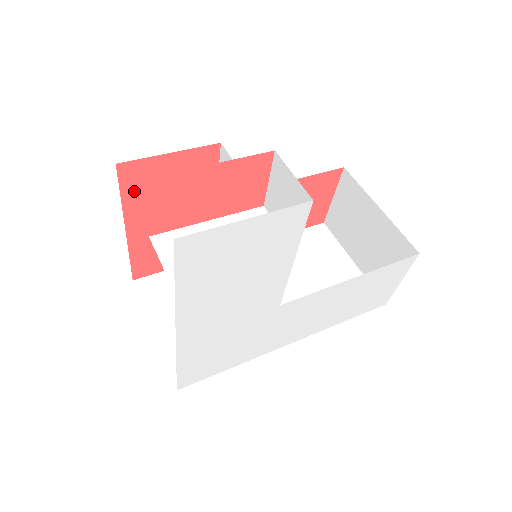
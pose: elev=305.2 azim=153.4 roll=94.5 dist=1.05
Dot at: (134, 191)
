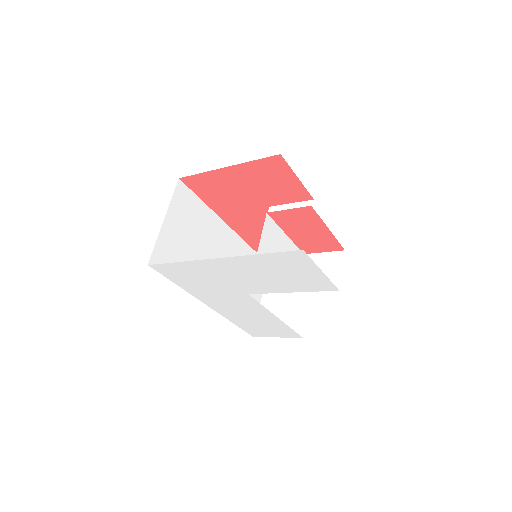
Dot at: (262, 166)
